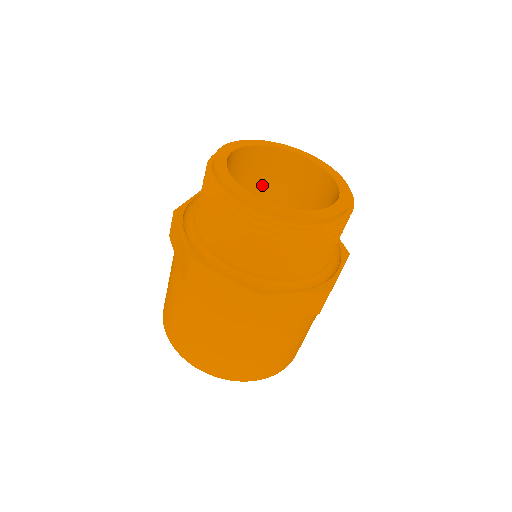
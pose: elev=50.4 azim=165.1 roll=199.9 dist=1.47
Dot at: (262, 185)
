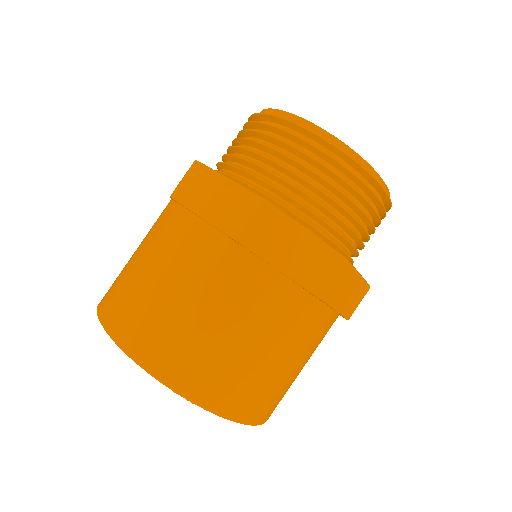
Dot at: occluded
